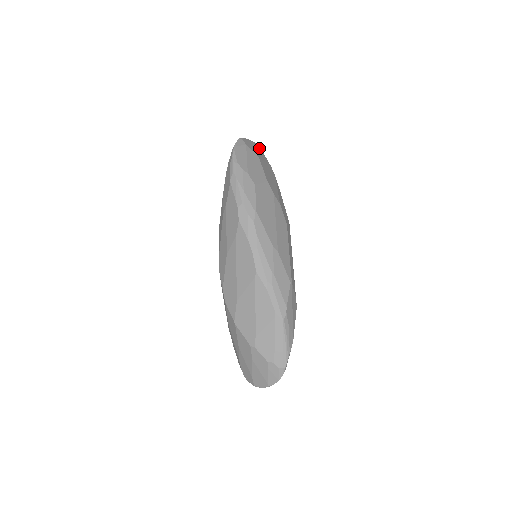
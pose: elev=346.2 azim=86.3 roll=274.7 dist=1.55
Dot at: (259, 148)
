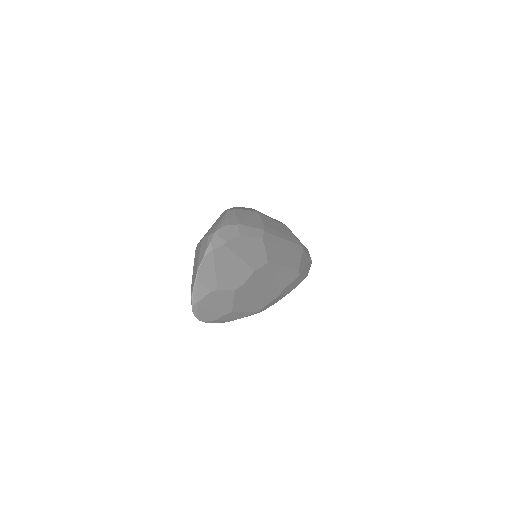
Dot at: occluded
